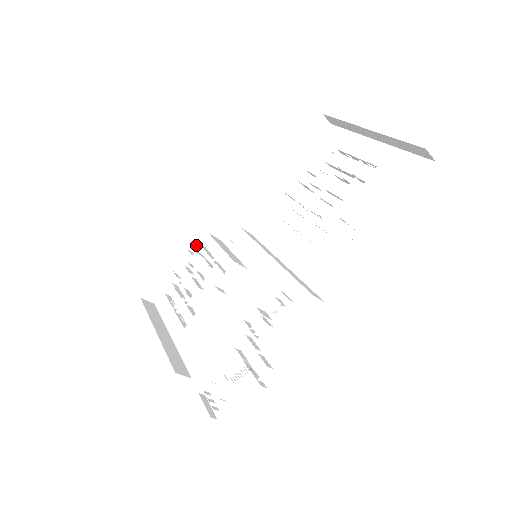
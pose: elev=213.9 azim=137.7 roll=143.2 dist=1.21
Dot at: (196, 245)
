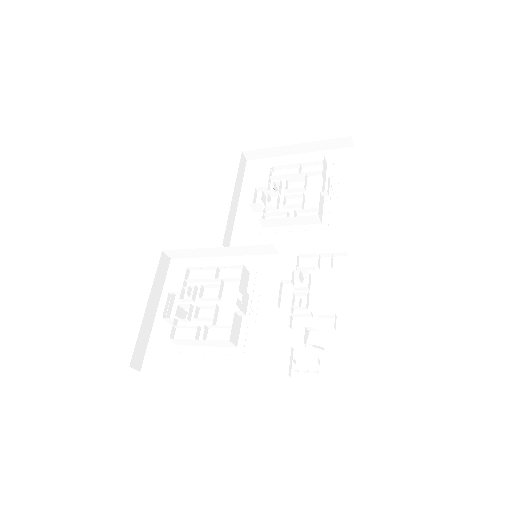
Dot at: (160, 296)
